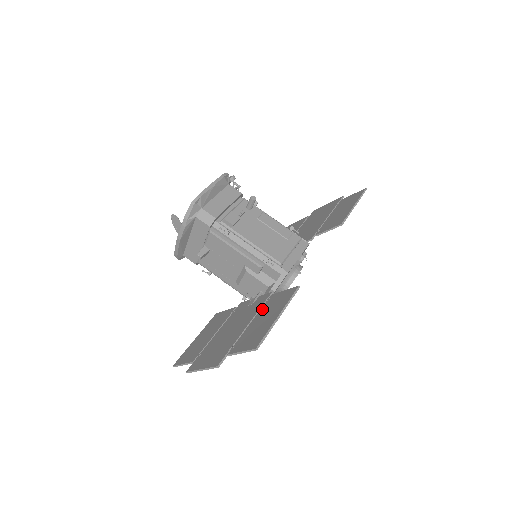
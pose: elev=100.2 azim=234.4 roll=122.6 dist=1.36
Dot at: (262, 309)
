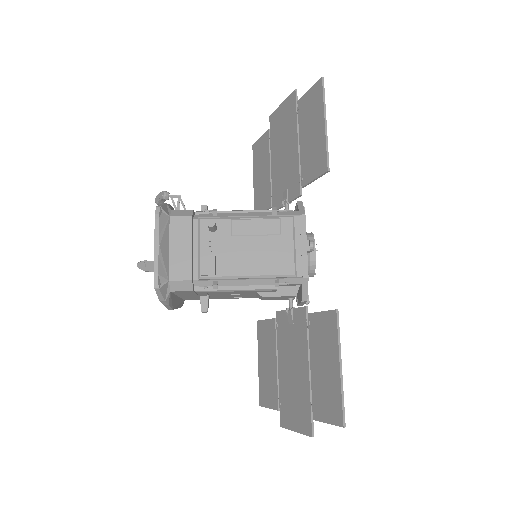
Dot at: (311, 343)
